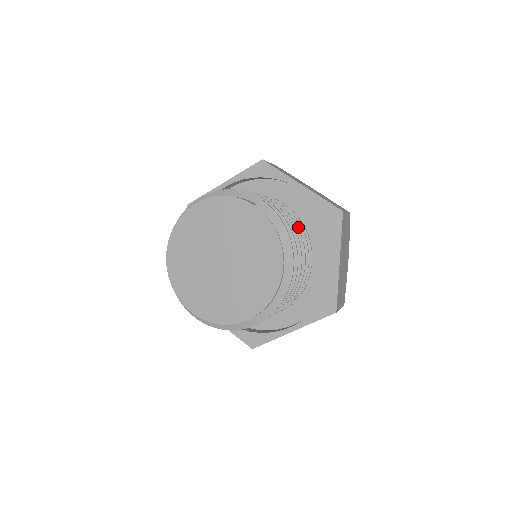
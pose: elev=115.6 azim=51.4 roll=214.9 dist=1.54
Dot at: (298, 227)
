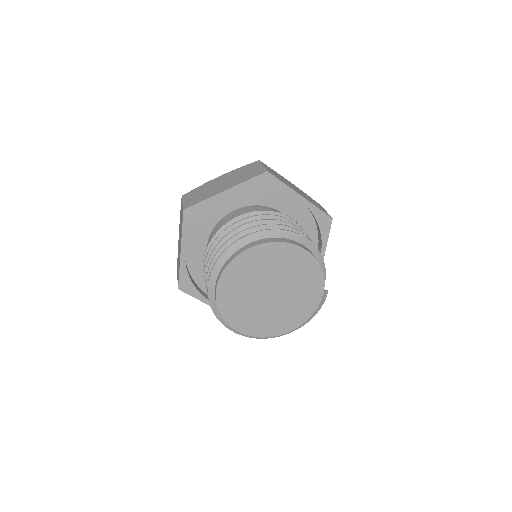
Dot at: occluded
